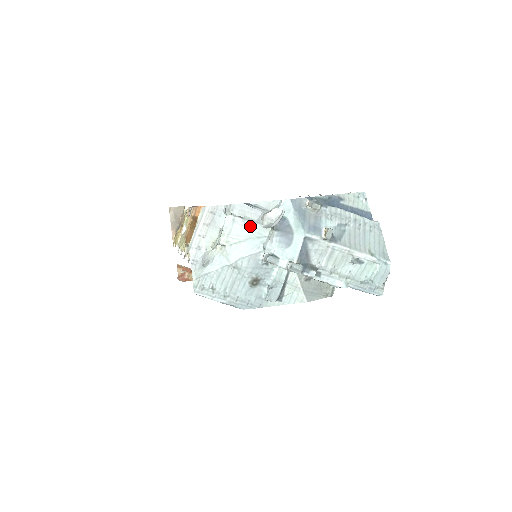
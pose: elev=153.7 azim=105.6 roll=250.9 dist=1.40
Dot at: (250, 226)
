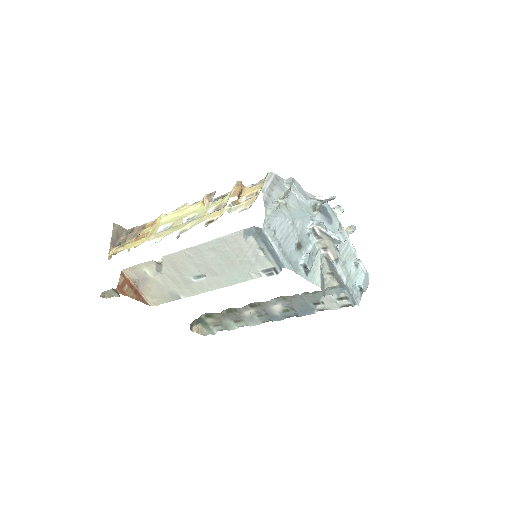
Dot at: (301, 202)
